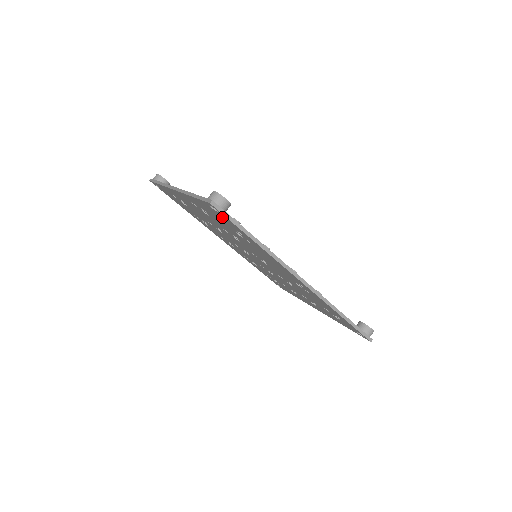
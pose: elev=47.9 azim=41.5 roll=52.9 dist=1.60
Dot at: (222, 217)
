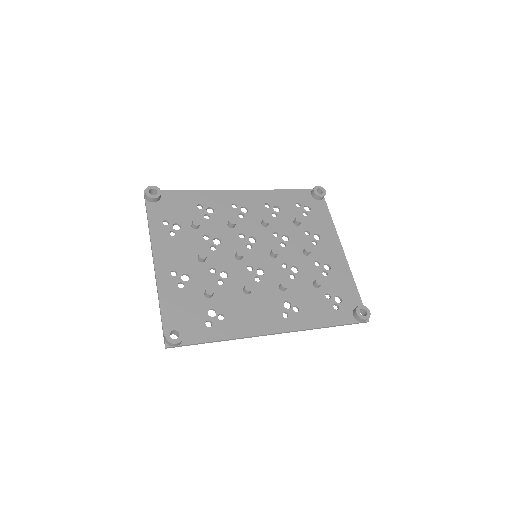
Dot at: (185, 331)
